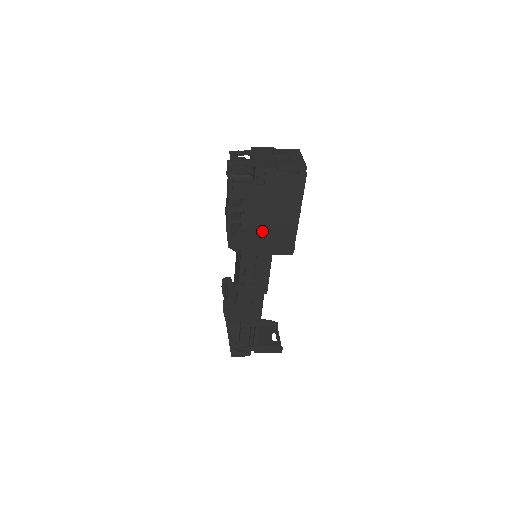
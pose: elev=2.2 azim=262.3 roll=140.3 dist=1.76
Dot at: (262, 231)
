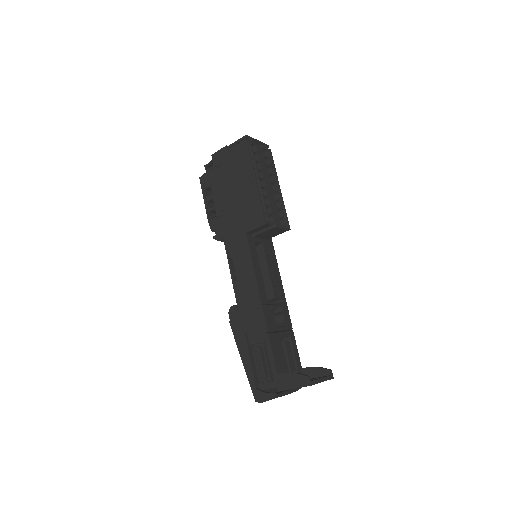
Dot at: (233, 210)
